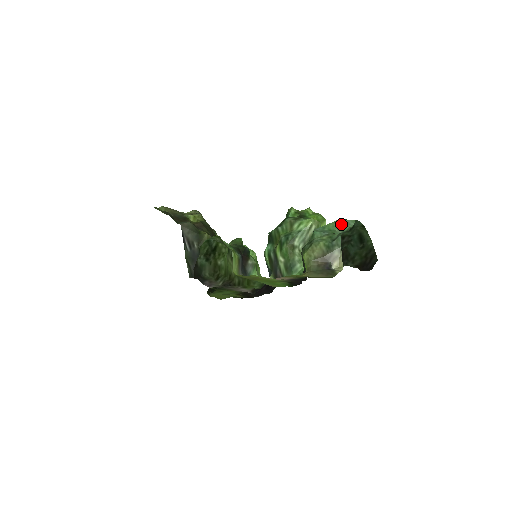
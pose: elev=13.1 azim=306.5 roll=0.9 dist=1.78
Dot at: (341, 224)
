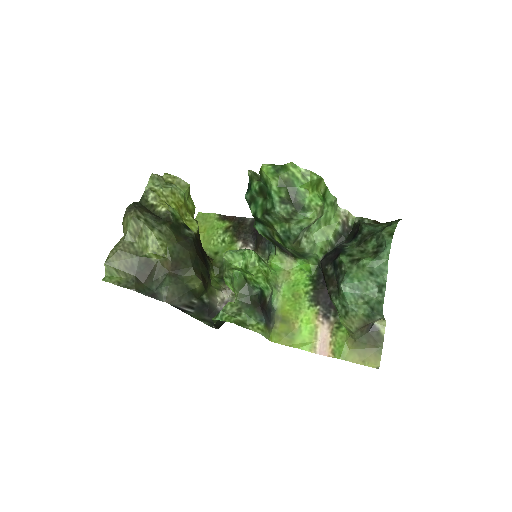
Dot at: (373, 274)
